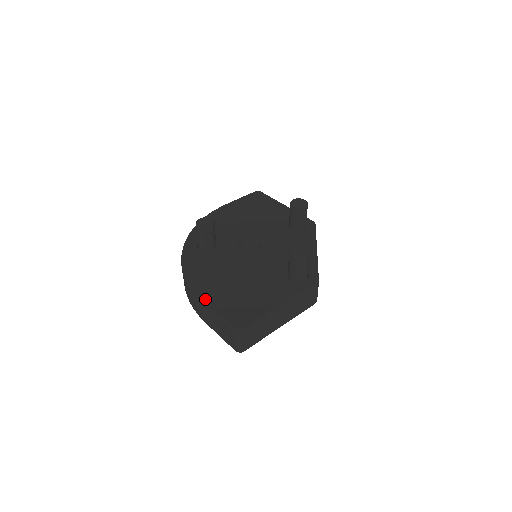
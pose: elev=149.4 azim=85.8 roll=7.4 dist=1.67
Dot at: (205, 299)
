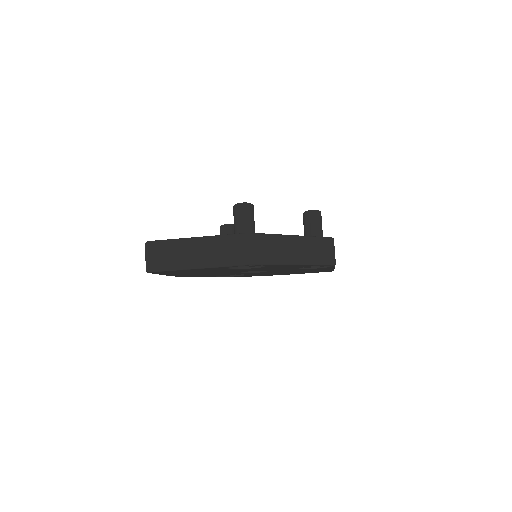
Dot at: occluded
